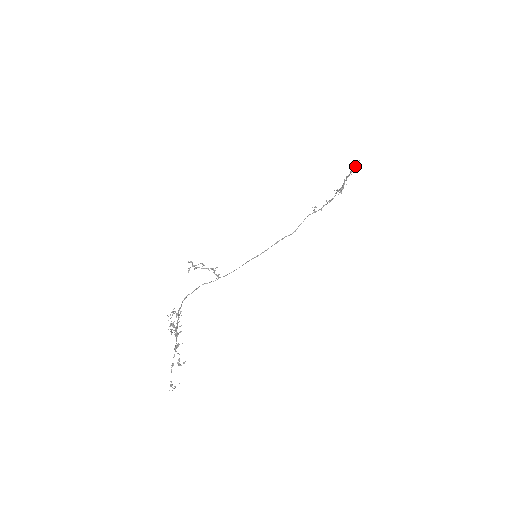
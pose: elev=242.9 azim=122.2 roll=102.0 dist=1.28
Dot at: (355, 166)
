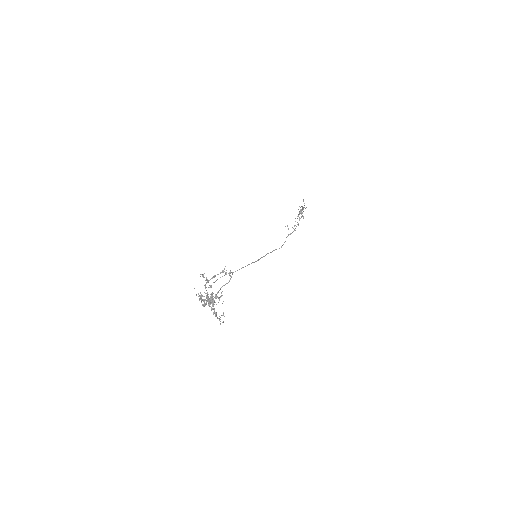
Dot at: occluded
